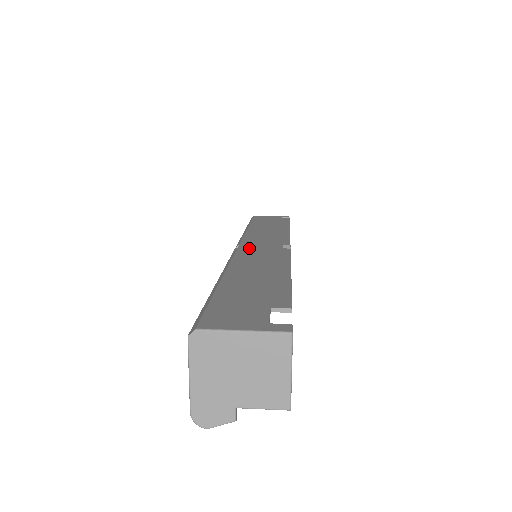
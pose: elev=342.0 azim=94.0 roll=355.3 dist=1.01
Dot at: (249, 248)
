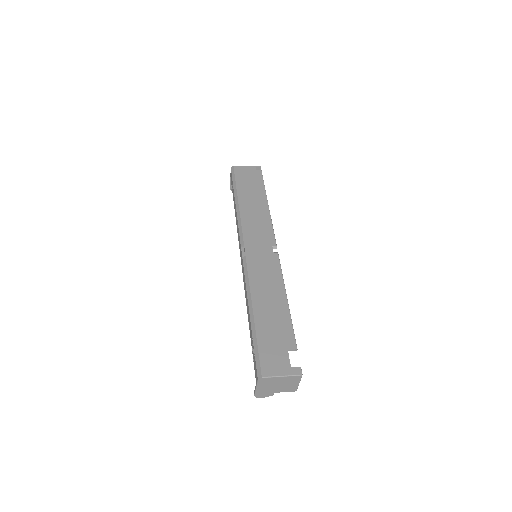
Dot at: (253, 255)
